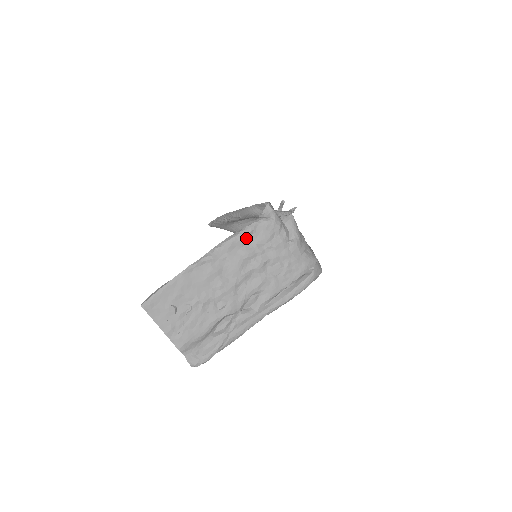
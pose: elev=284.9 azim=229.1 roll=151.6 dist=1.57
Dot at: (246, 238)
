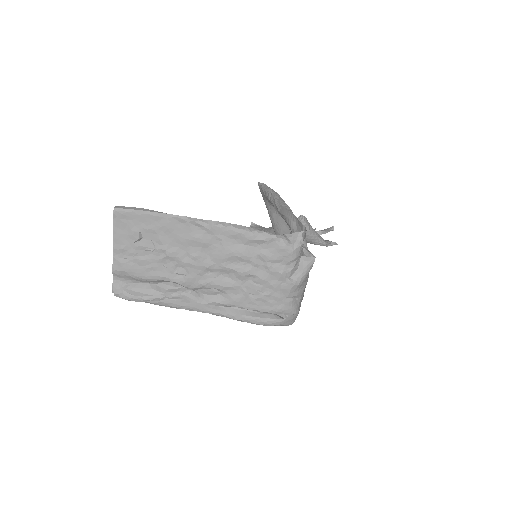
Dot at: (255, 241)
